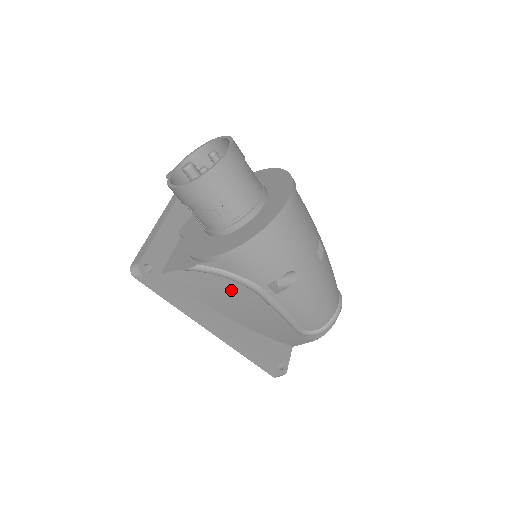
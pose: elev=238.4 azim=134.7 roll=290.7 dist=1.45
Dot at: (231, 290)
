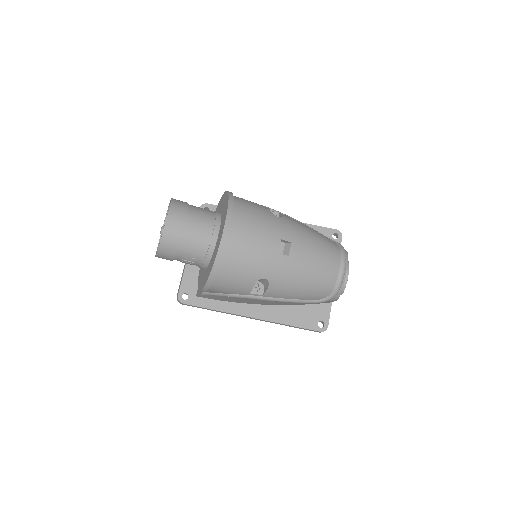
Dot at: (236, 298)
